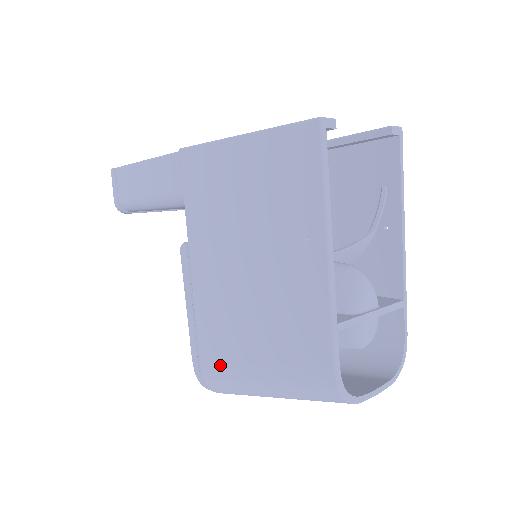
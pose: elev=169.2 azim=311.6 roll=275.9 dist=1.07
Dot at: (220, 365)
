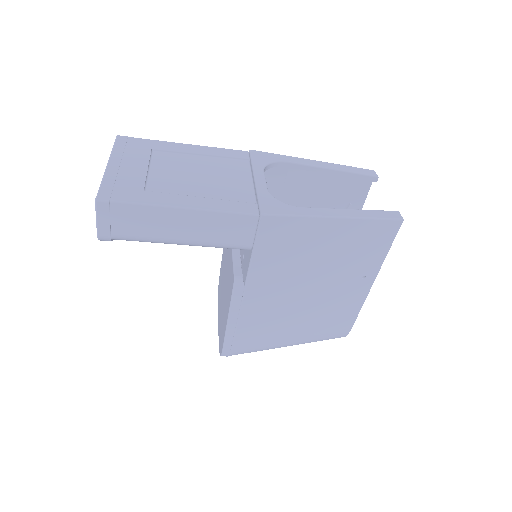
Dot at: (256, 344)
